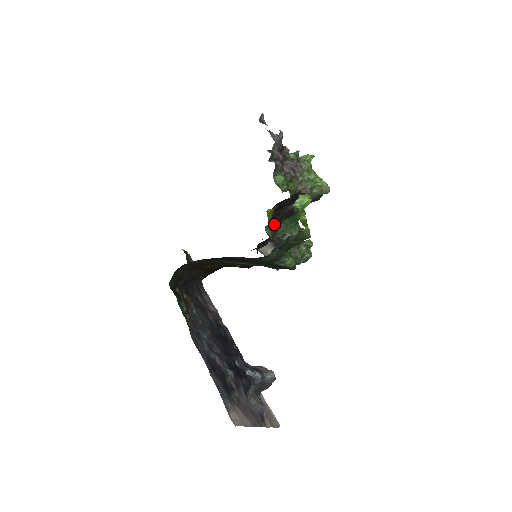
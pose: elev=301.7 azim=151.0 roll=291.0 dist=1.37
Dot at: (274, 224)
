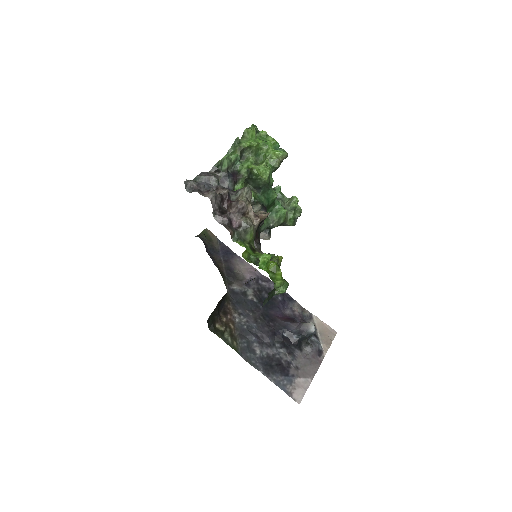
Dot at: (254, 241)
